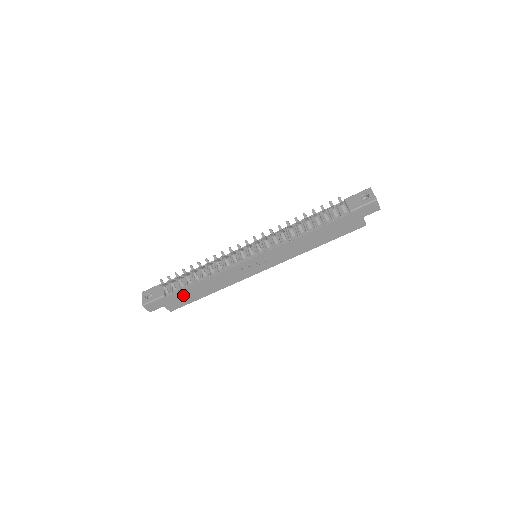
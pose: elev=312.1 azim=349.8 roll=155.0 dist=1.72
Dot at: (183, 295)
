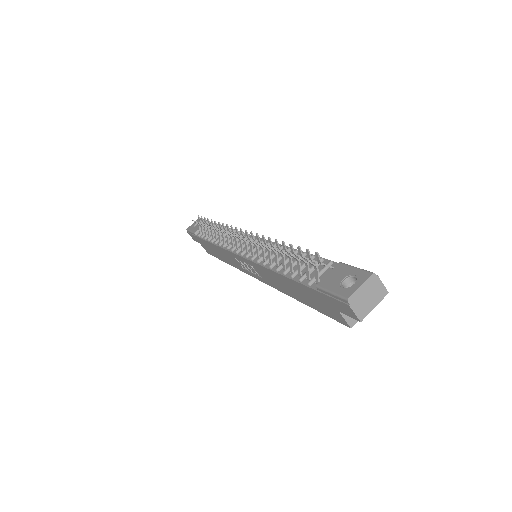
Dot at: (207, 245)
